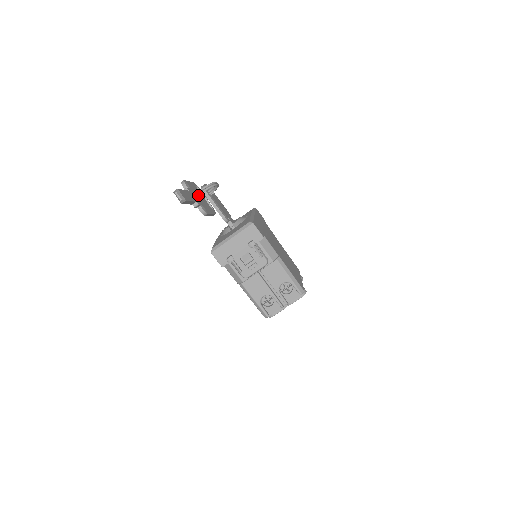
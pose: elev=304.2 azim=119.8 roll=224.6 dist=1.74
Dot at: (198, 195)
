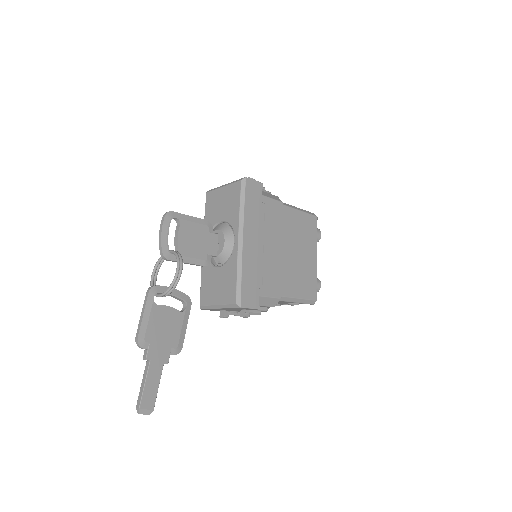
Dot at: (162, 329)
